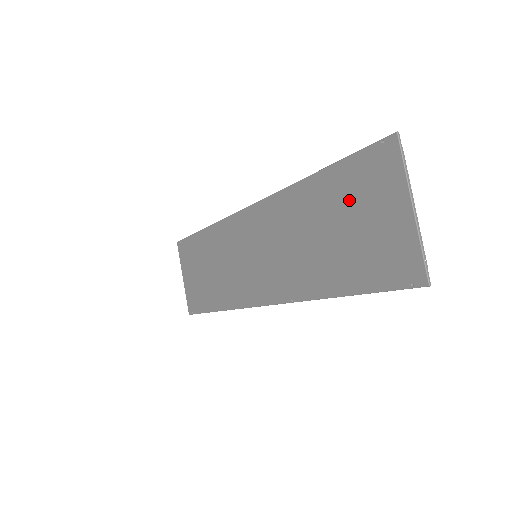
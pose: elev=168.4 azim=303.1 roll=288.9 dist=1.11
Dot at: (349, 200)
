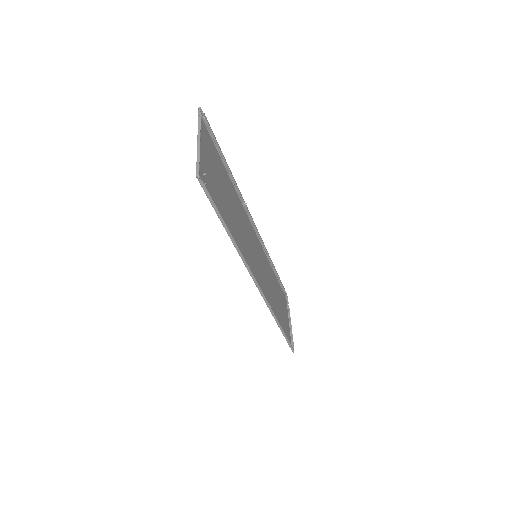
Dot at: (217, 166)
